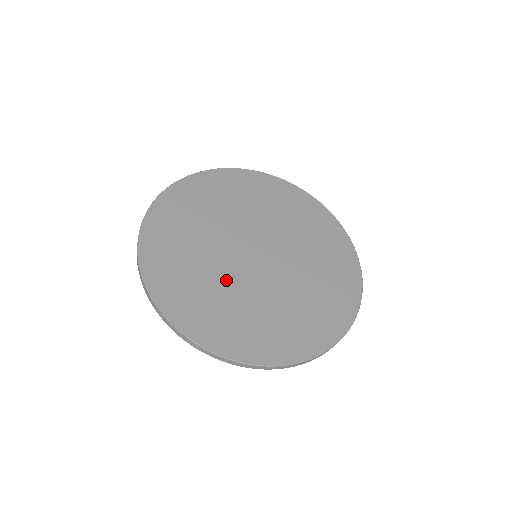
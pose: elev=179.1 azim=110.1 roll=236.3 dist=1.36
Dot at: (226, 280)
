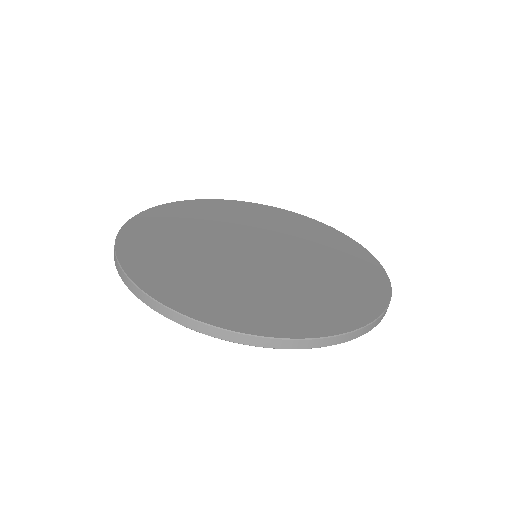
Dot at: (216, 265)
